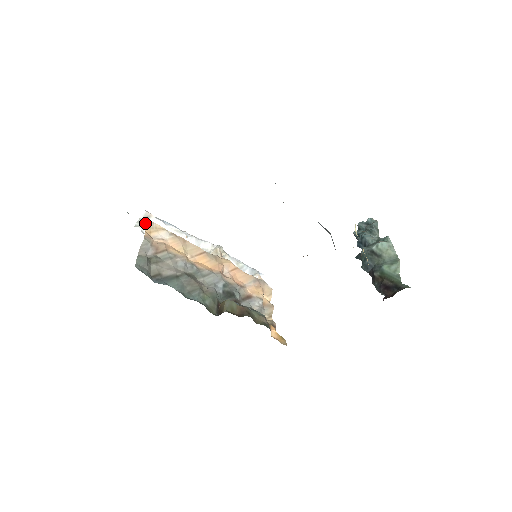
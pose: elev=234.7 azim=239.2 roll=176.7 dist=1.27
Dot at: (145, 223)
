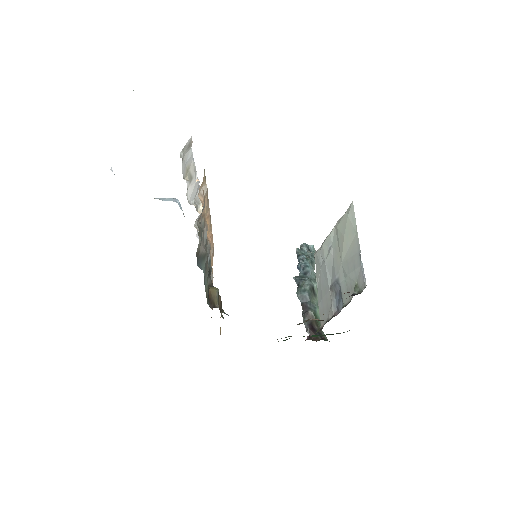
Dot at: (185, 152)
